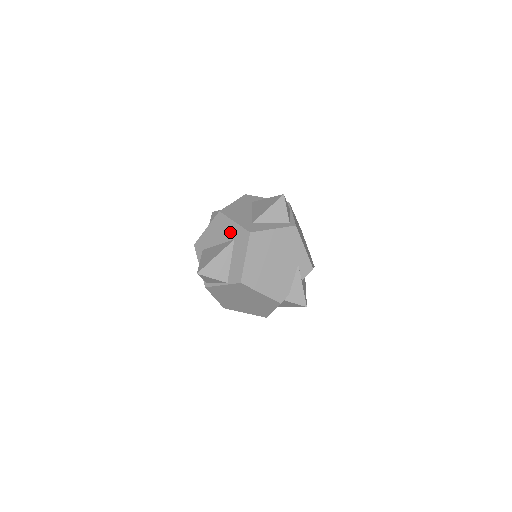
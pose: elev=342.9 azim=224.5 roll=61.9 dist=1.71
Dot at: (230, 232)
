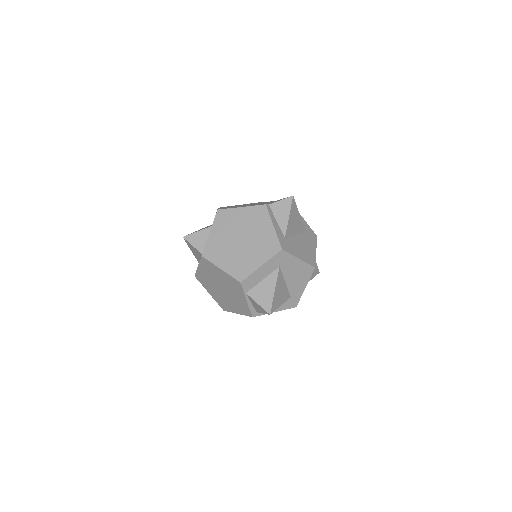
Dot at: occluded
